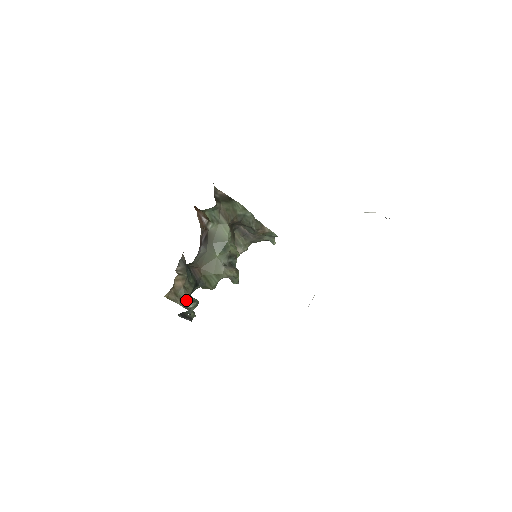
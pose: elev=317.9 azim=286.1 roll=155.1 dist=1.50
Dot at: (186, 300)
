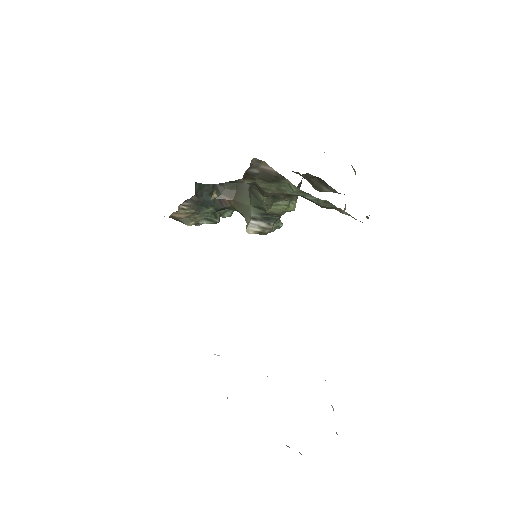
Dot at: (190, 225)
